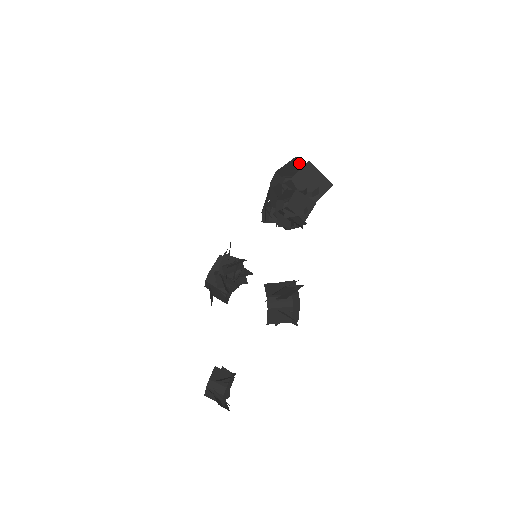
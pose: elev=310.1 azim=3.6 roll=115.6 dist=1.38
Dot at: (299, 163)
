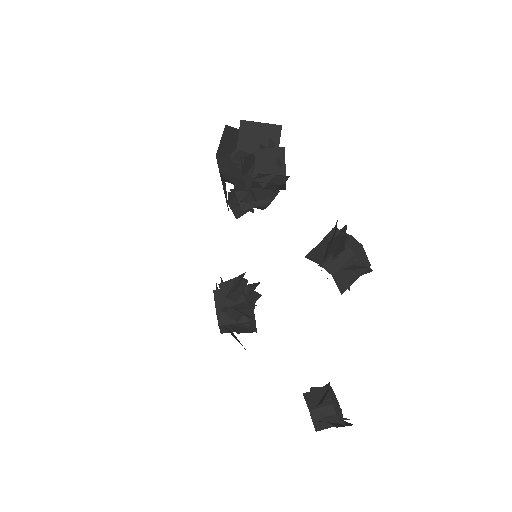
Dot at: (232, 130)
